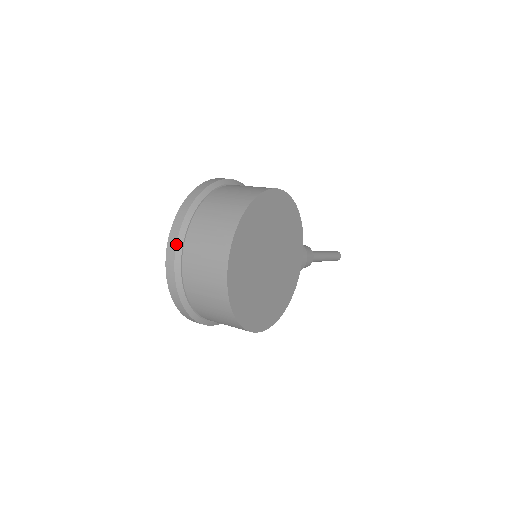
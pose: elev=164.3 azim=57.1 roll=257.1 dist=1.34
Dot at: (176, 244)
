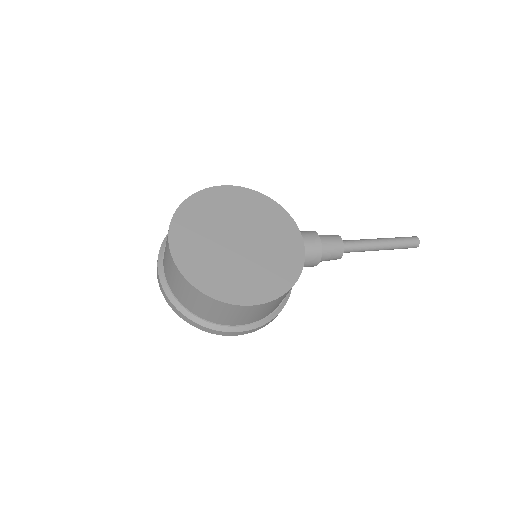
Dot at: (157, 265)
